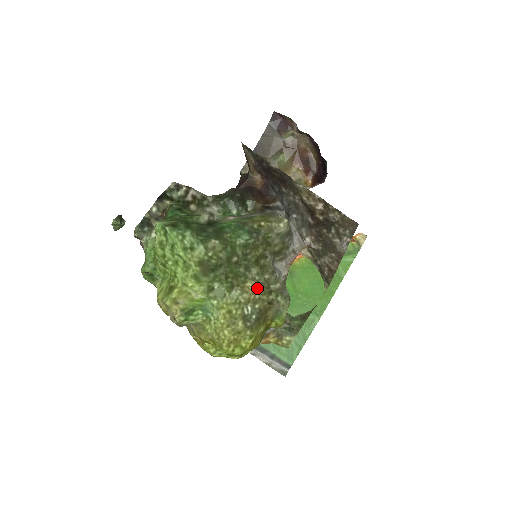
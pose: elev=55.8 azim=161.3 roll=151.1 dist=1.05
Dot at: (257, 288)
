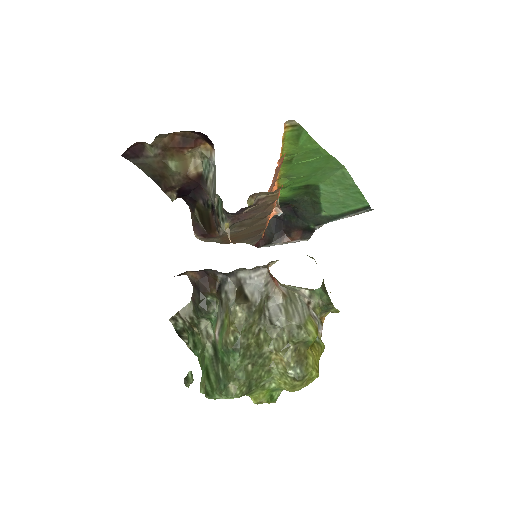
Dot at: (279, 355)
